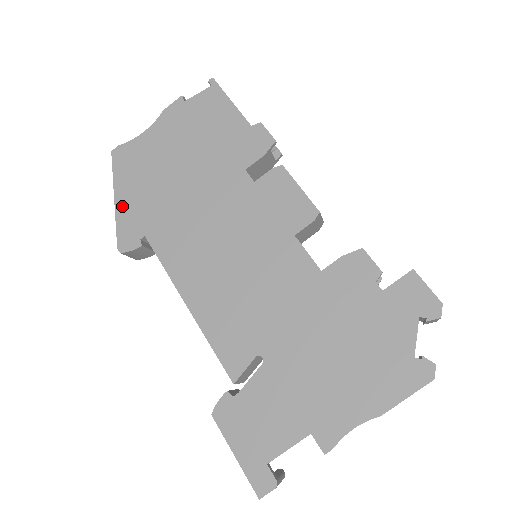
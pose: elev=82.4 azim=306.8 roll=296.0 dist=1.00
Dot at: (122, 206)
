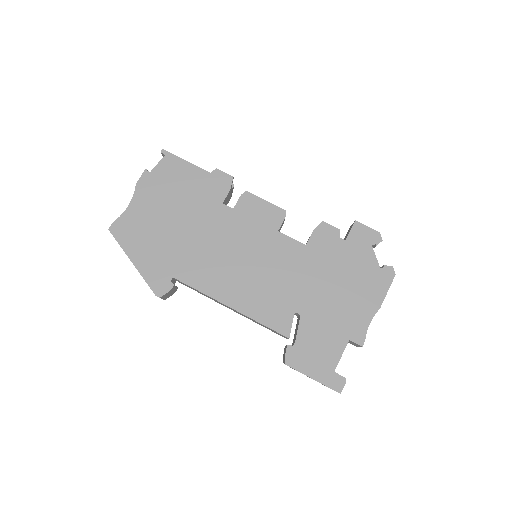
Dot at: (142, 265)
